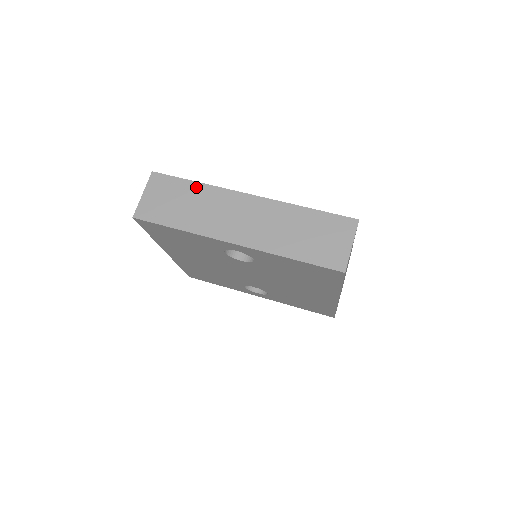
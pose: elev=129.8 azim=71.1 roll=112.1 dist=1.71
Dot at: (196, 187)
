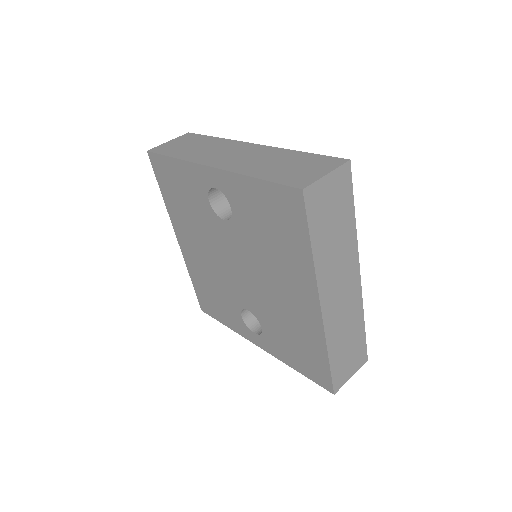
Dot at: (213, 139)
